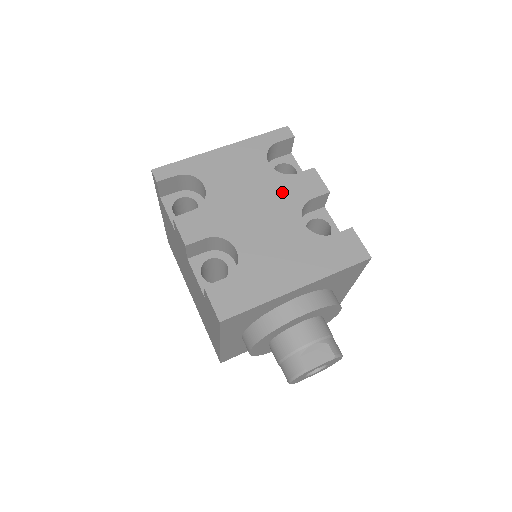
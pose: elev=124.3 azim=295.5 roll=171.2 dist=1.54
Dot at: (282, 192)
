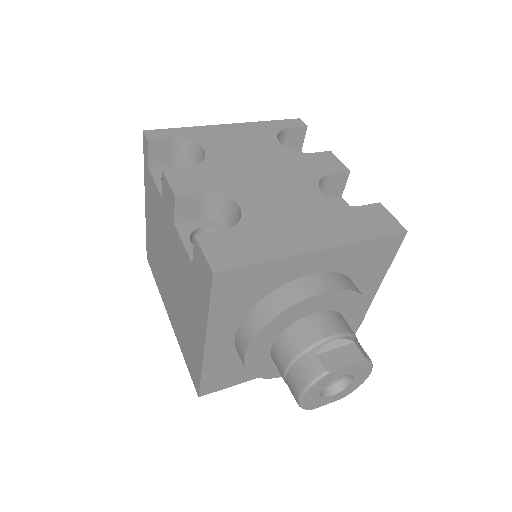
Dot at: (295, 165)
